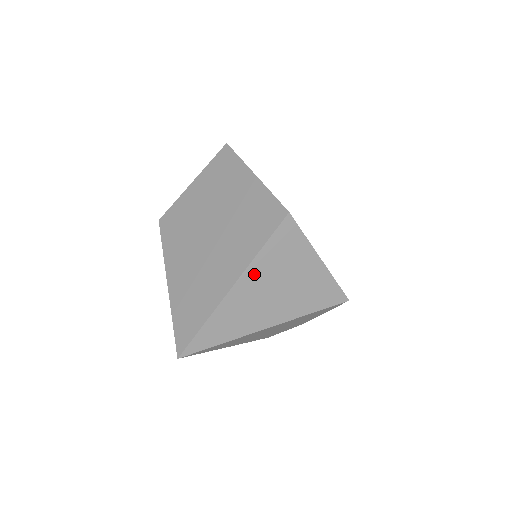
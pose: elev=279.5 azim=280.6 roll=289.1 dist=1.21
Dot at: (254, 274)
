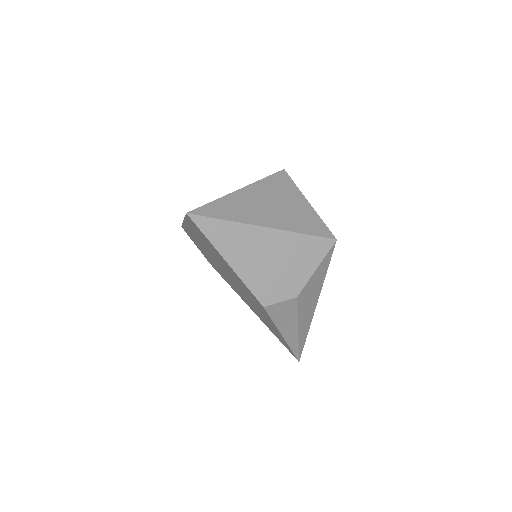
Dot at: (257, 189)
